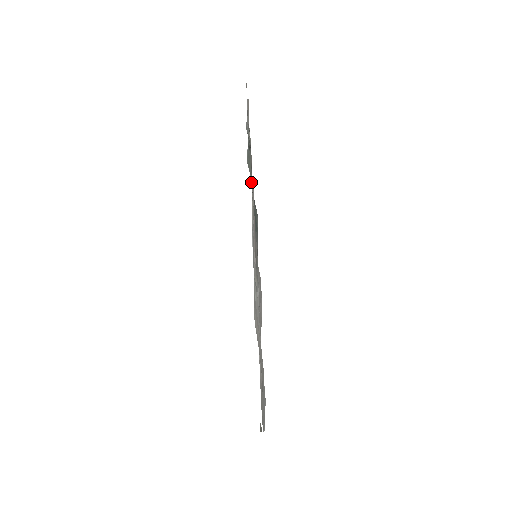
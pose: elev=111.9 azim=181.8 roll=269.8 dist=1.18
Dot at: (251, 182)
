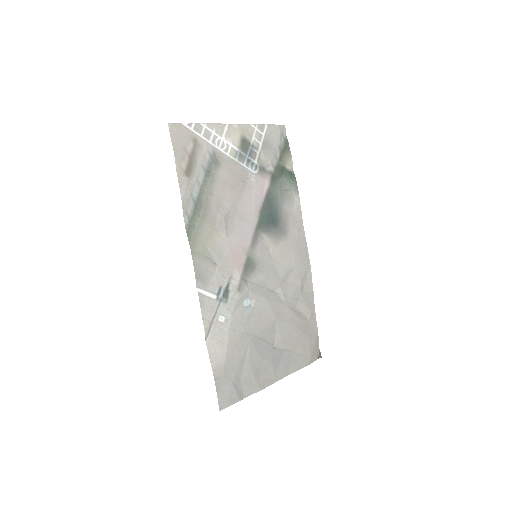
Dot at: (209, 225)
